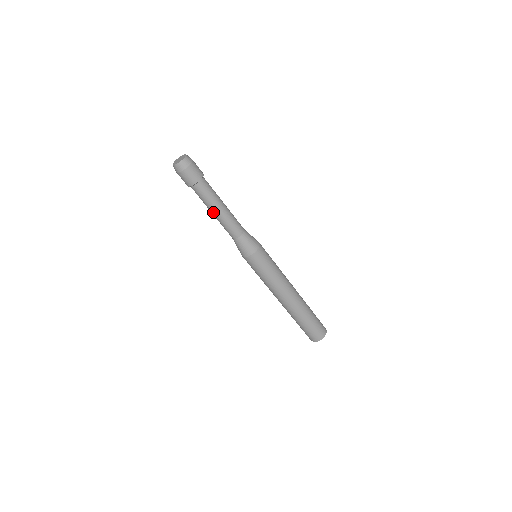
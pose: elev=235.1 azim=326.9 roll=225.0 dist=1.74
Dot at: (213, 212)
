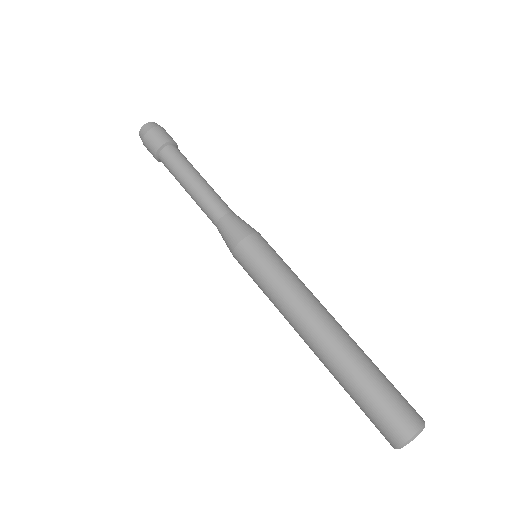
Dot at: (194, 177)
